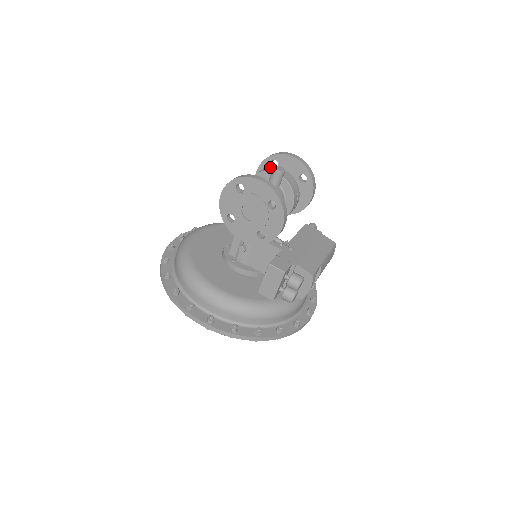
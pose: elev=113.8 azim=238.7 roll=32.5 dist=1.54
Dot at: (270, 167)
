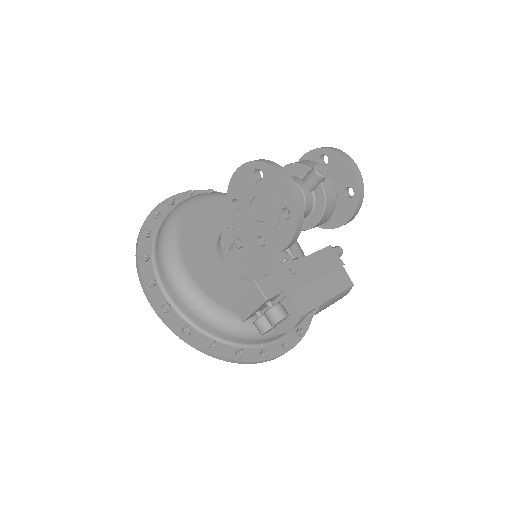
Dot at: (313, 162)
